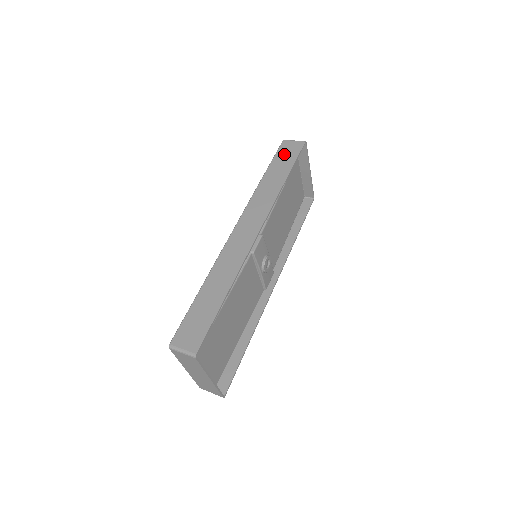
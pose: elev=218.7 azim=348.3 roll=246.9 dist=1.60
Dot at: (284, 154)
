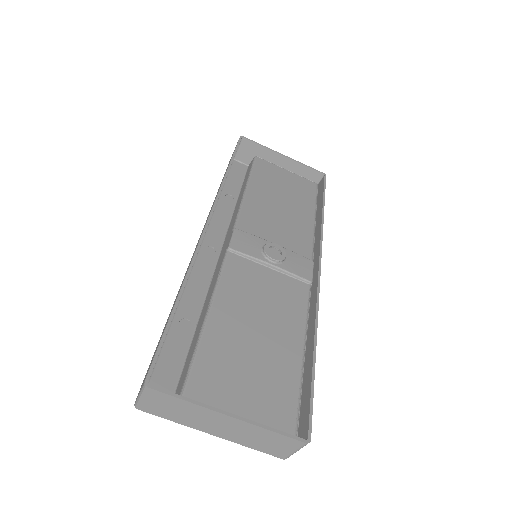
Dot at: occluded
